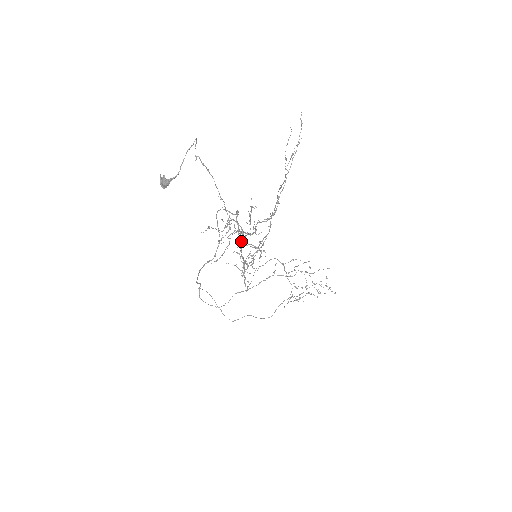
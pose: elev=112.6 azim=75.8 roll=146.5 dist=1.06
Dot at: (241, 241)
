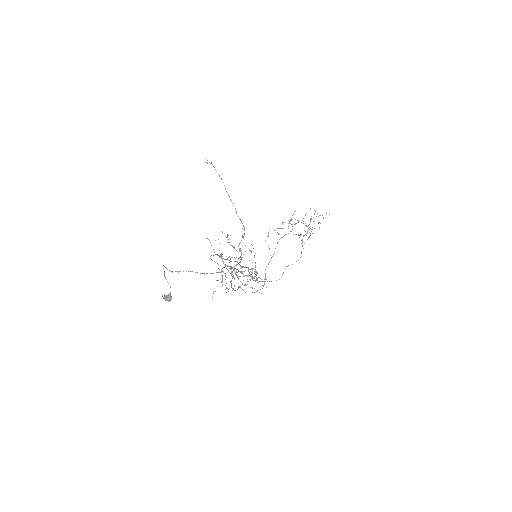
Dot at: (238, 271)
